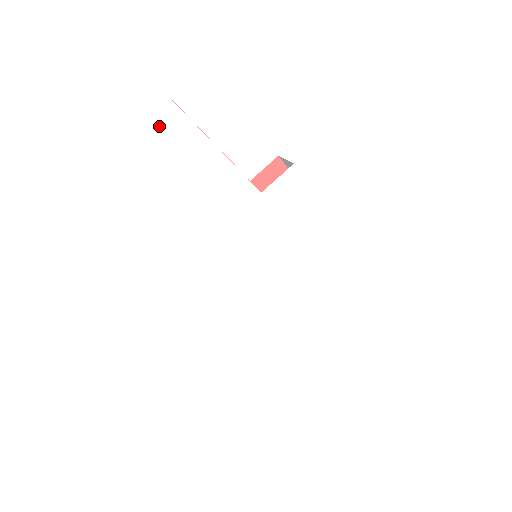
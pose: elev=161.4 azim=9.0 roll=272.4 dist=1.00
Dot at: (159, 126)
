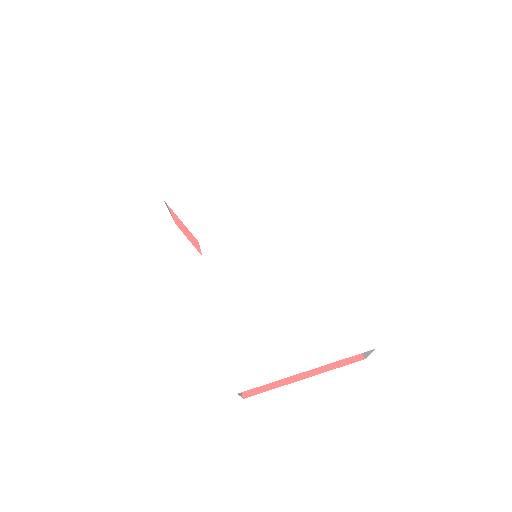
Dot at: (225, 137)
